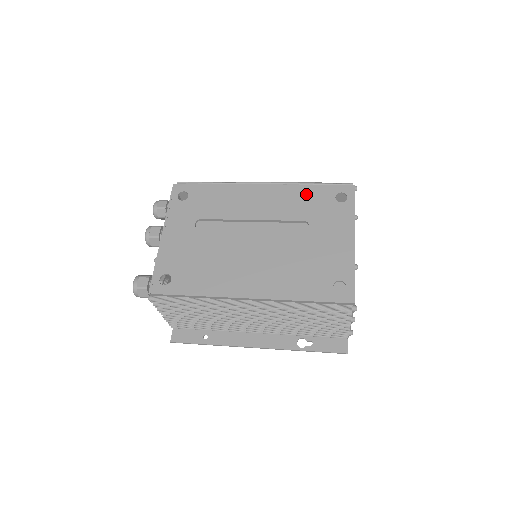
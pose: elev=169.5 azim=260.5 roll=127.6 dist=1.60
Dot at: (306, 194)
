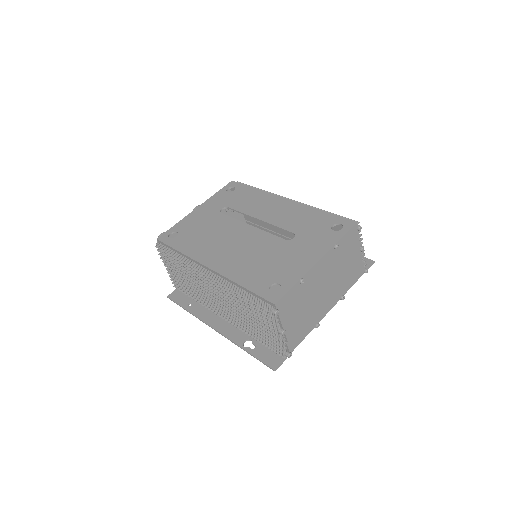
Dot at: (312, 216)
